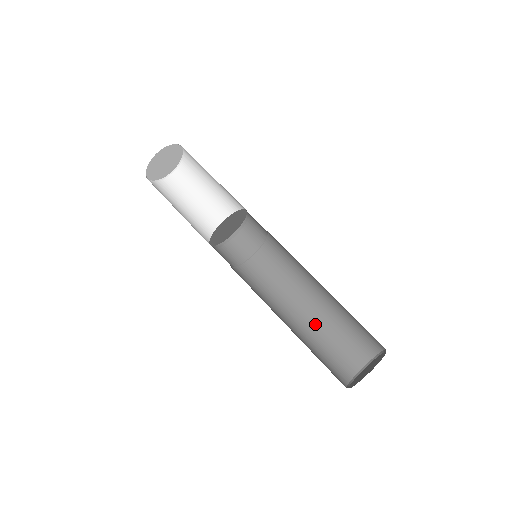
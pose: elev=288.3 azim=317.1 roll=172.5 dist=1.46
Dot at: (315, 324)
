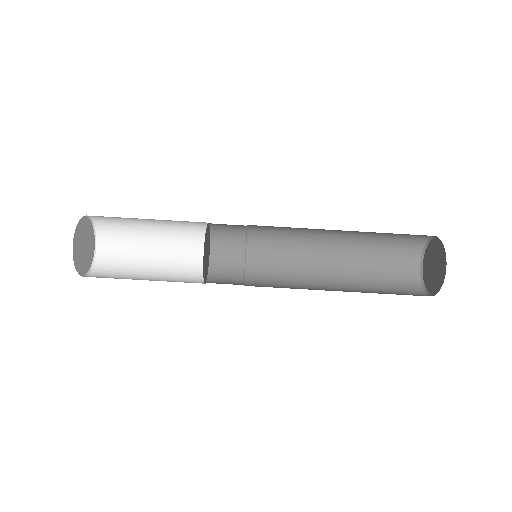
Dot at: (352, 265)
